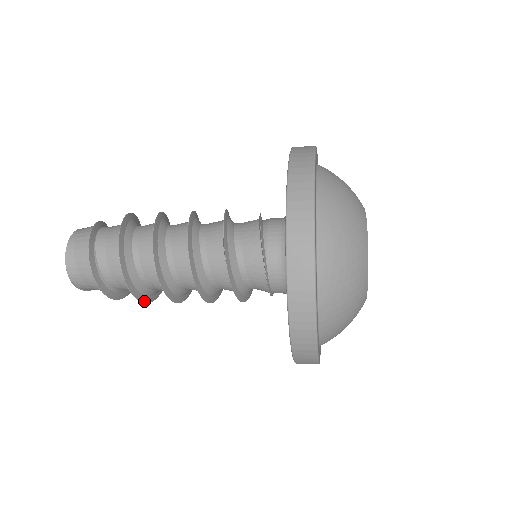
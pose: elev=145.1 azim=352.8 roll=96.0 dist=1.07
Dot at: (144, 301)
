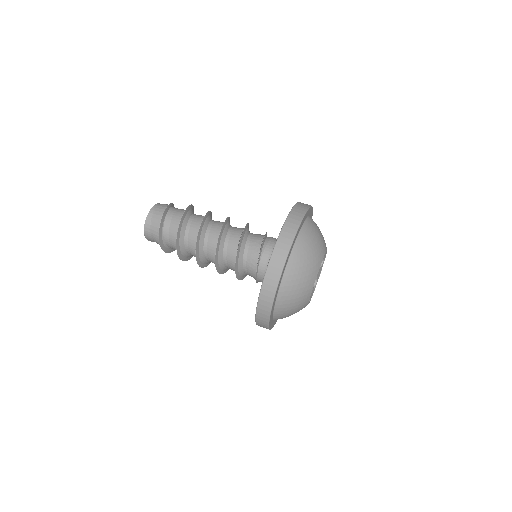
Dot at: (183, 260)
